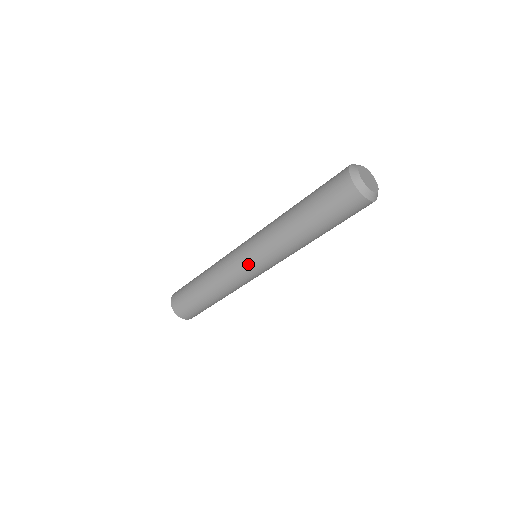
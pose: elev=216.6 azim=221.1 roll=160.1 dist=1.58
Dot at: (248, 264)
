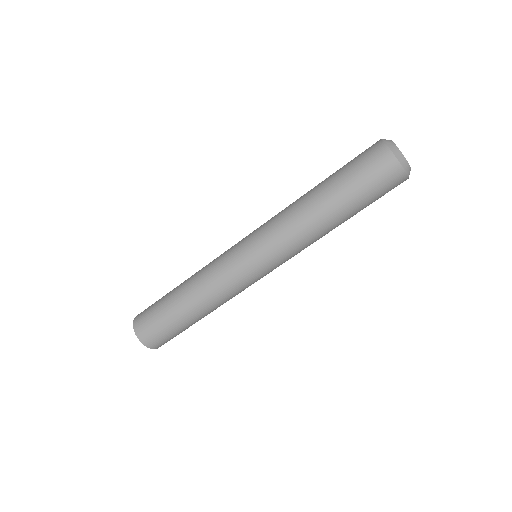
Dot at: (247, 255)
